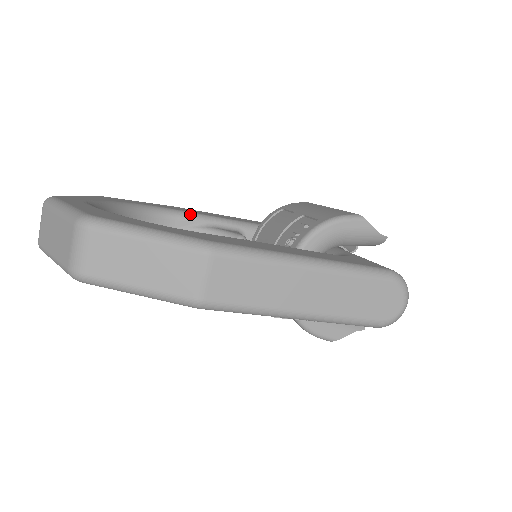
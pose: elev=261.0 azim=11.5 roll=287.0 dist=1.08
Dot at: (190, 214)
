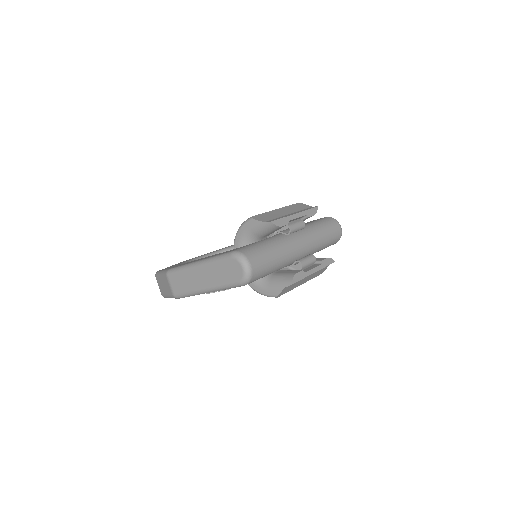
Dot at: occluded
